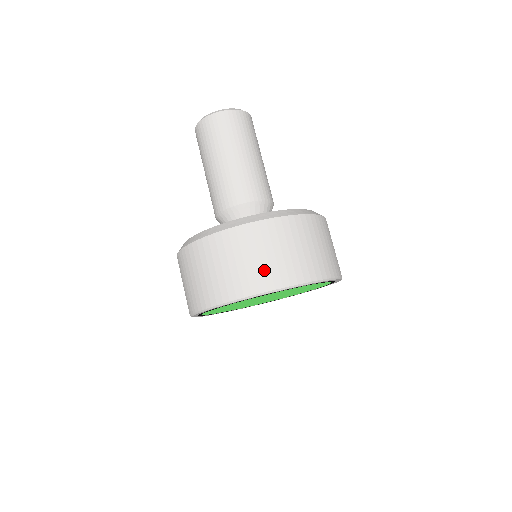
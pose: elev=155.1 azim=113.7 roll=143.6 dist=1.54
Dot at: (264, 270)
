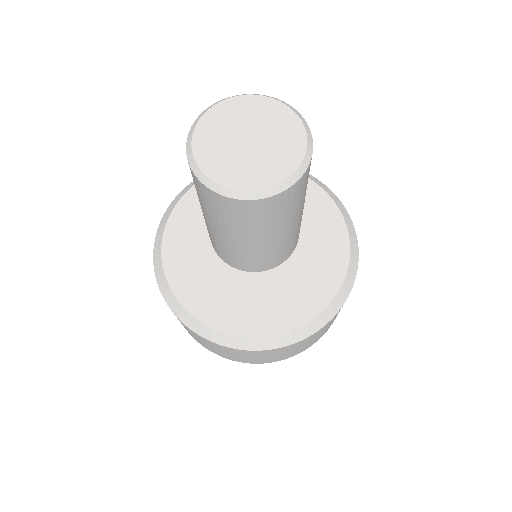
Dot at: (232, 357)
